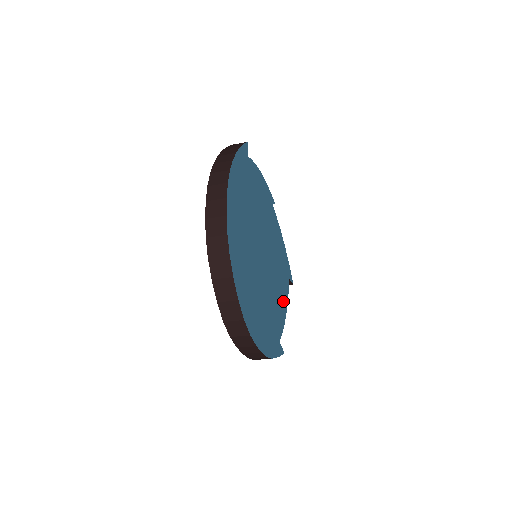
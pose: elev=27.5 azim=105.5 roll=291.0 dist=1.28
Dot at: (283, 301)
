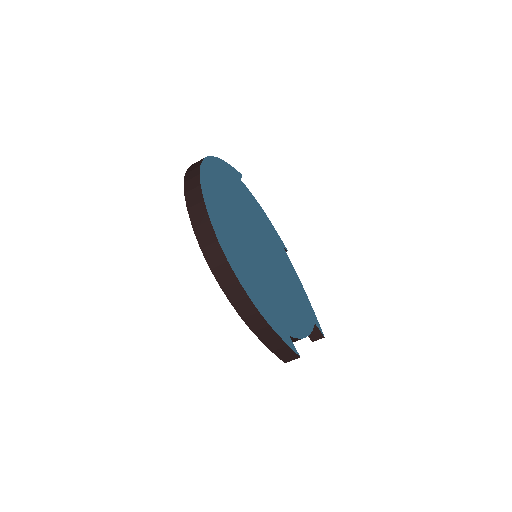
Dot at: (300, 321)
